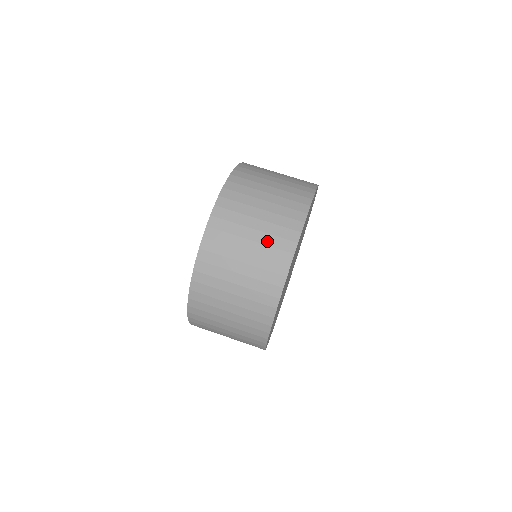
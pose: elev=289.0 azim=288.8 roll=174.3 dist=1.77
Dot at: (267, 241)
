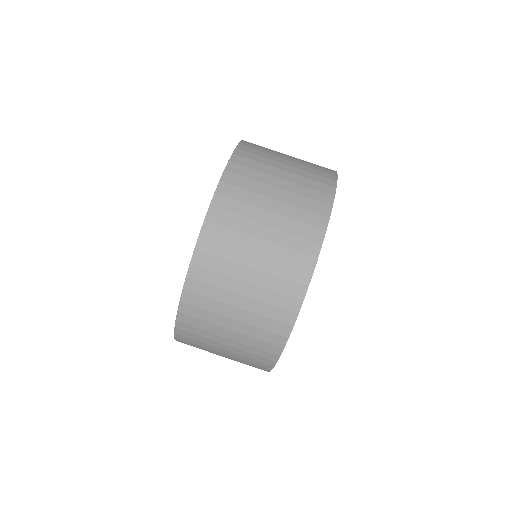
Dot at: (274, 269)
